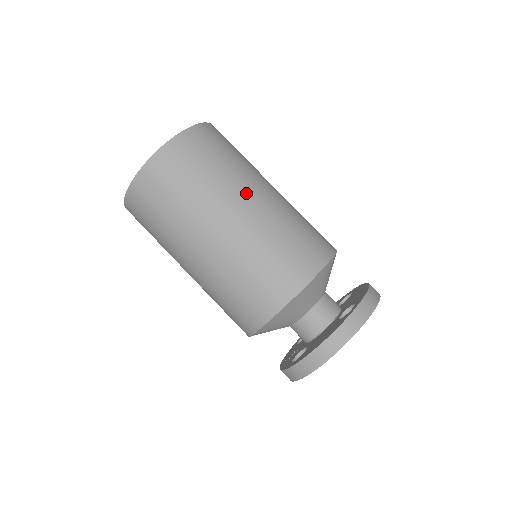
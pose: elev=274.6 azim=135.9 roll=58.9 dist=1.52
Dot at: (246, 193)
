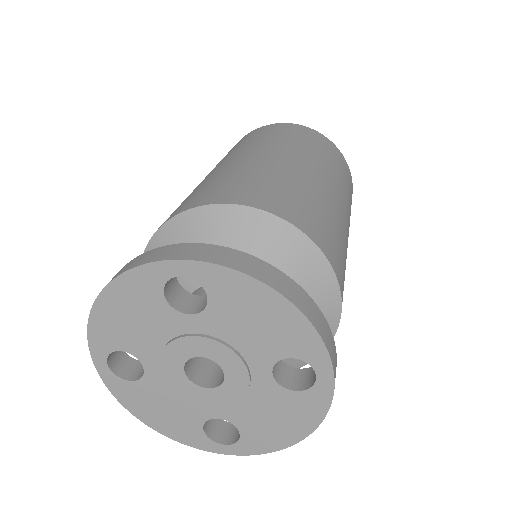
Dot at: (255, 151)
